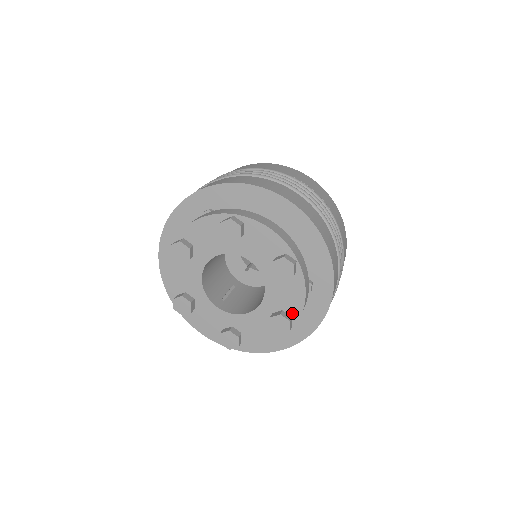
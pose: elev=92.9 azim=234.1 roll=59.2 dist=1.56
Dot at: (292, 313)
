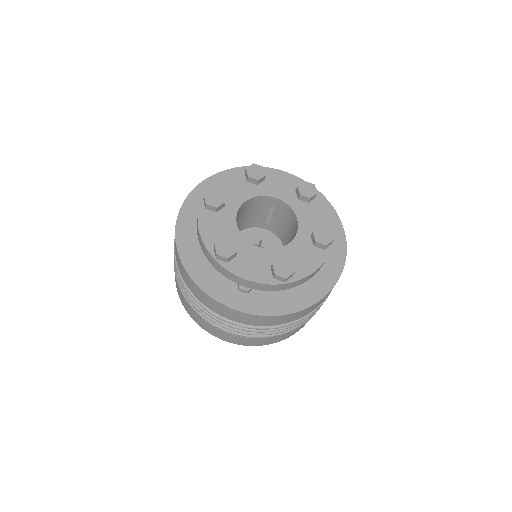
Dot at: occluded
